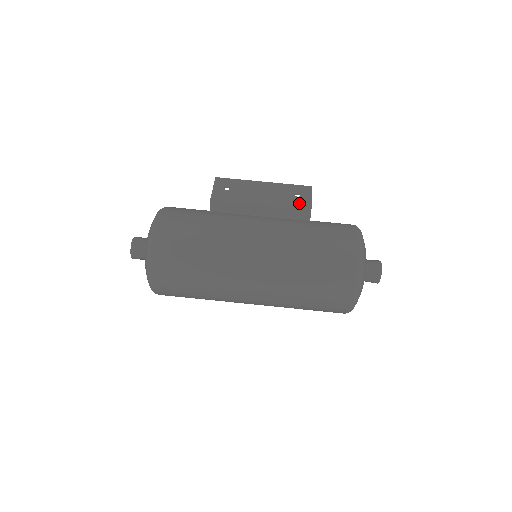
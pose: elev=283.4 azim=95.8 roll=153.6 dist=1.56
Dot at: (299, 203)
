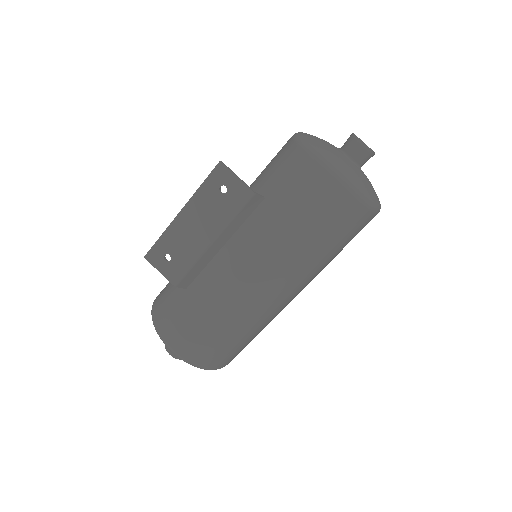
Dot at: (237, 199)
